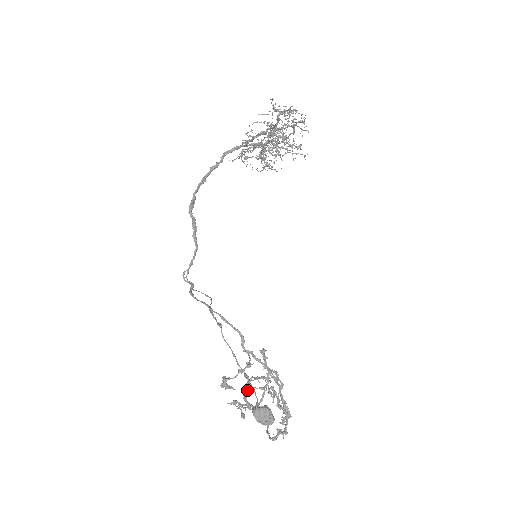
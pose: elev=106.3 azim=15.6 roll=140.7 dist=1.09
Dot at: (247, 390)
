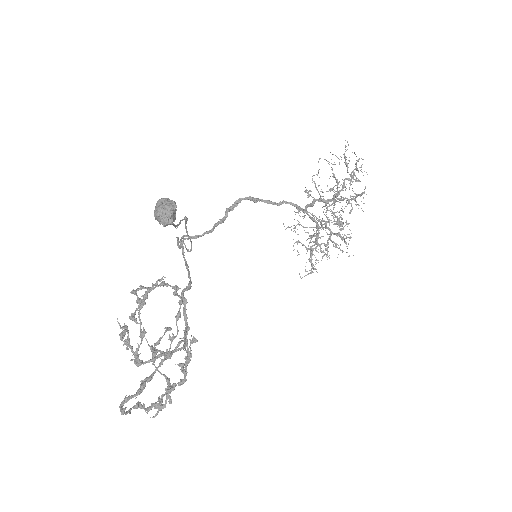
Dot at: (157, 280)
